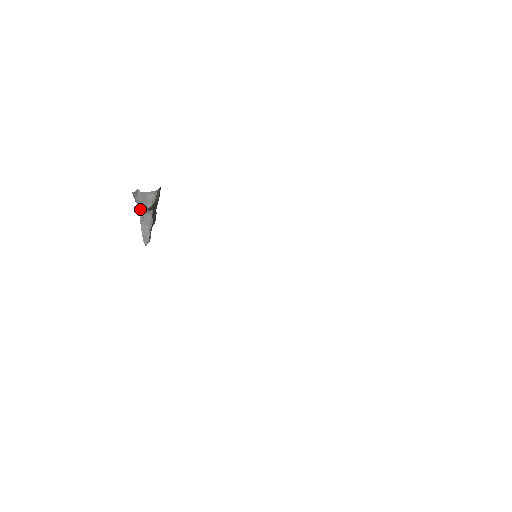
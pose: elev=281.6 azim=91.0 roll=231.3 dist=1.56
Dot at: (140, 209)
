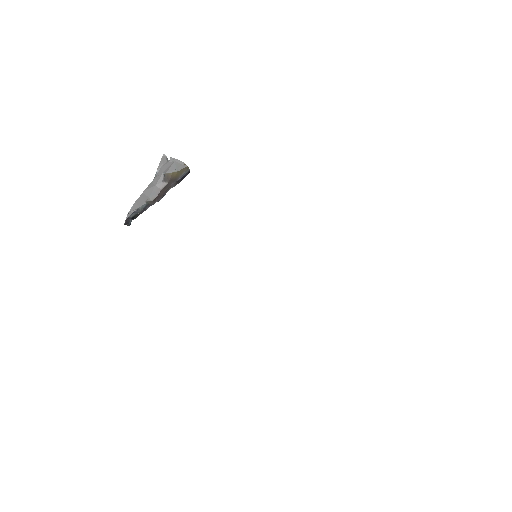
Dot at: (154, 180)
